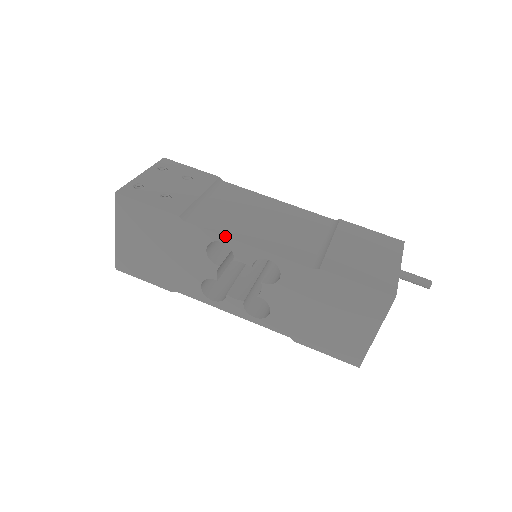
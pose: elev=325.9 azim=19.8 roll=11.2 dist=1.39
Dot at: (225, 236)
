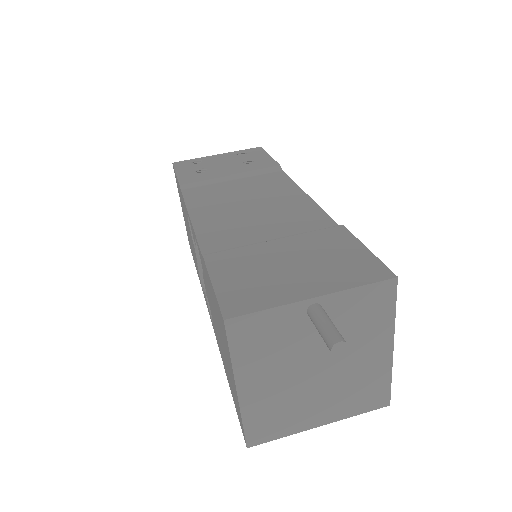
Dot at: (186, 207)
